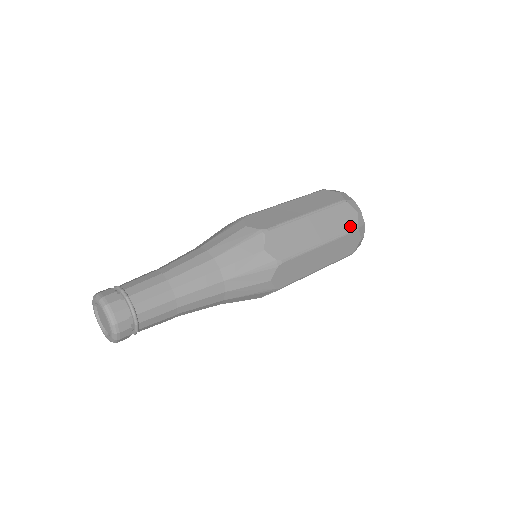
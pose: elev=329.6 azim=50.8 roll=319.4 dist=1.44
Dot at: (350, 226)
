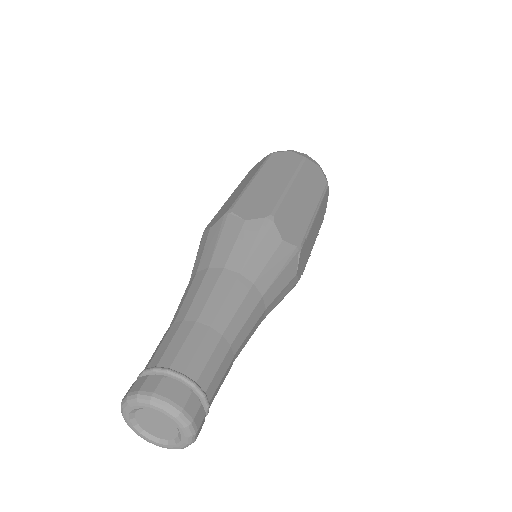
Dot at: (324, 213)
